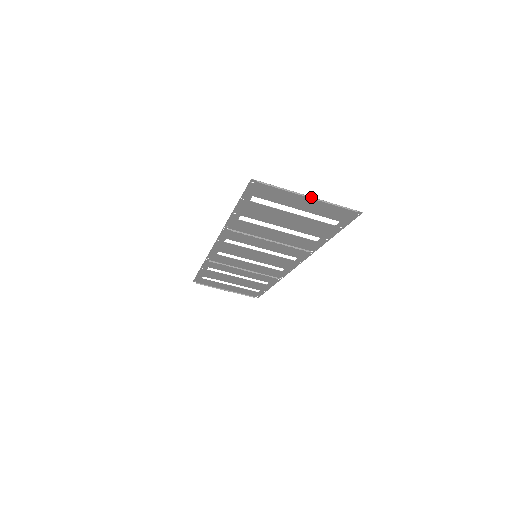
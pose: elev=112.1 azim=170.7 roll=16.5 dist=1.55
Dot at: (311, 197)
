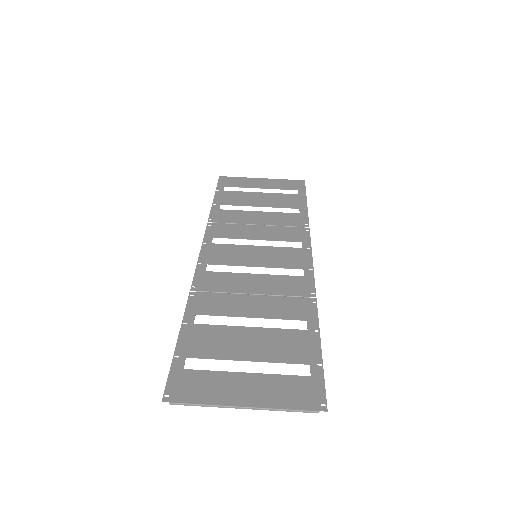
Dot at: (247, 408)
